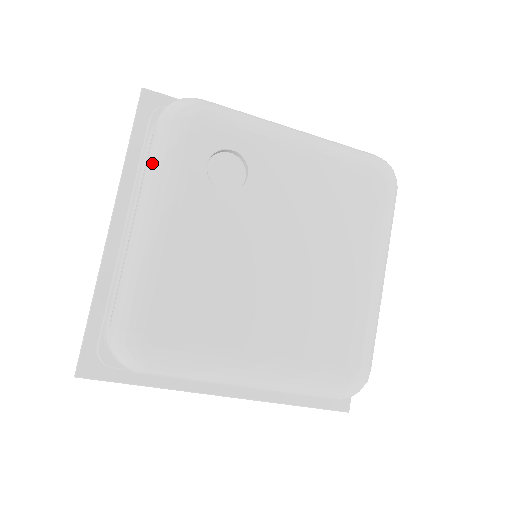
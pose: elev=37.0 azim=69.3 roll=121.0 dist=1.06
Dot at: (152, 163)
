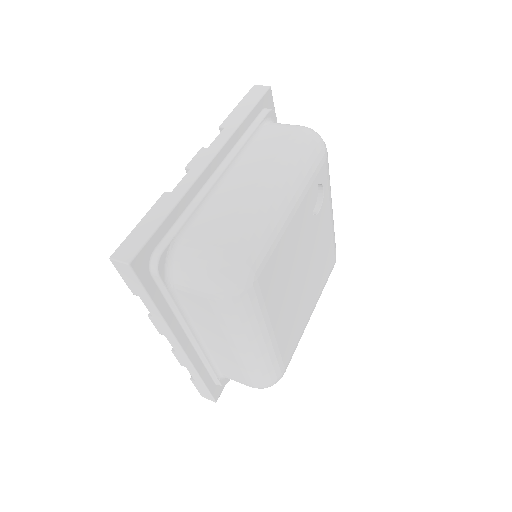
Dot at: (295, 157)
